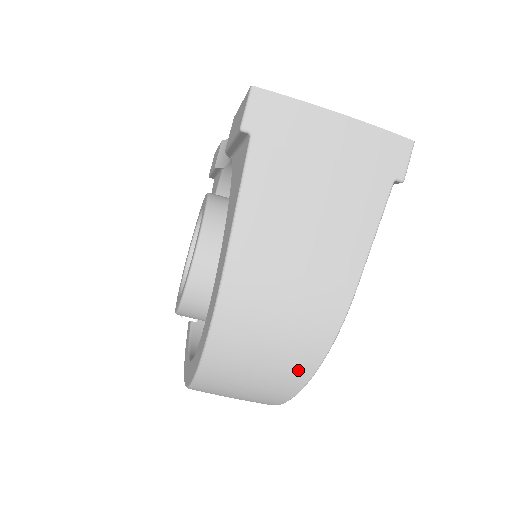
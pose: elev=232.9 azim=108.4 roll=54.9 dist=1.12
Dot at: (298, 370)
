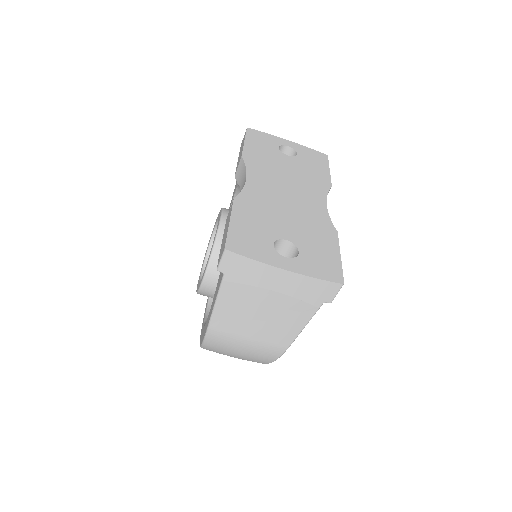
Dot at: occluded
